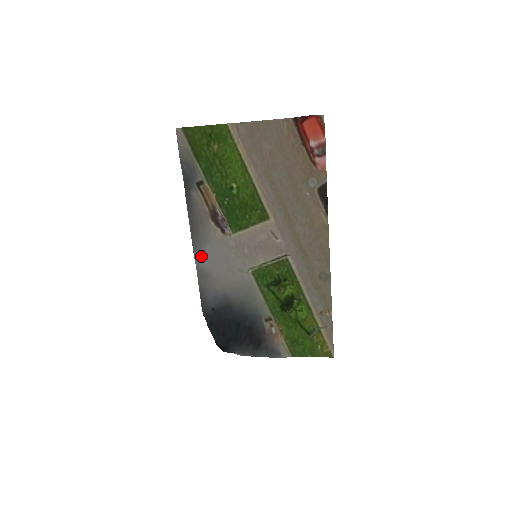
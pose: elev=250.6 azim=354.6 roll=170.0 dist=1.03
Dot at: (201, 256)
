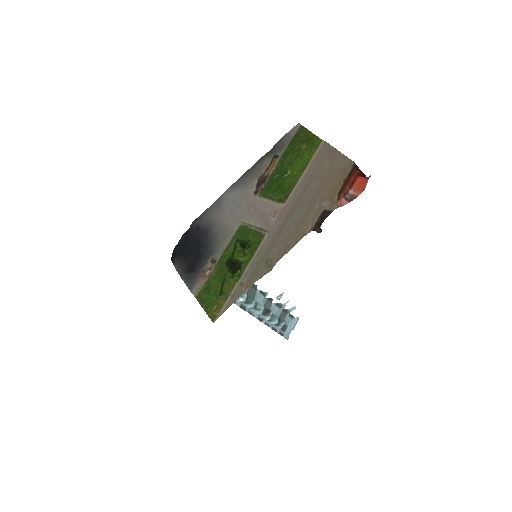
Dot at: (230, 192)
